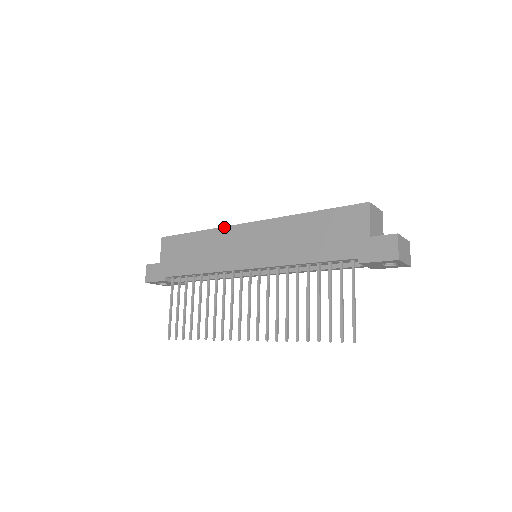
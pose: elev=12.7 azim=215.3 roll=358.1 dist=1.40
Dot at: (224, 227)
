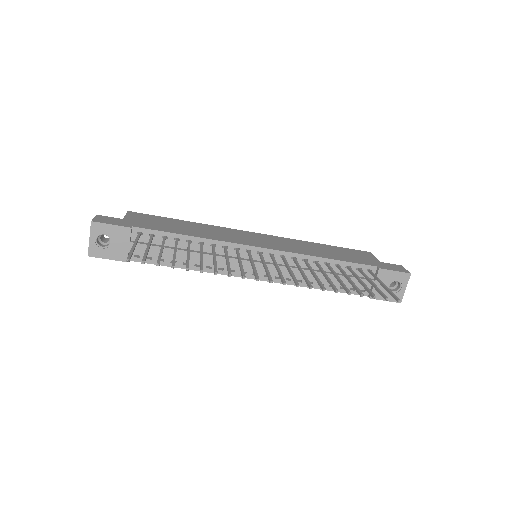
Dot at: (224, 227)
